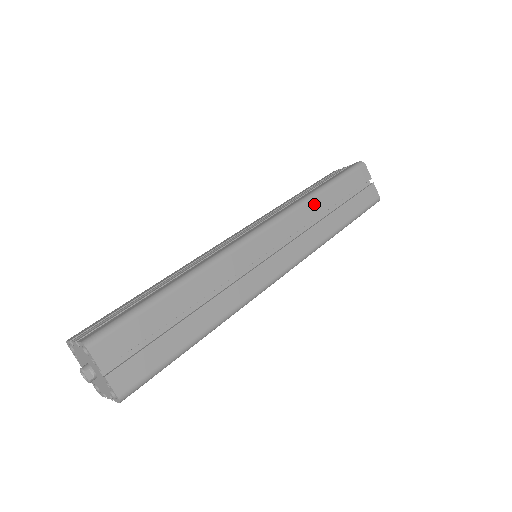
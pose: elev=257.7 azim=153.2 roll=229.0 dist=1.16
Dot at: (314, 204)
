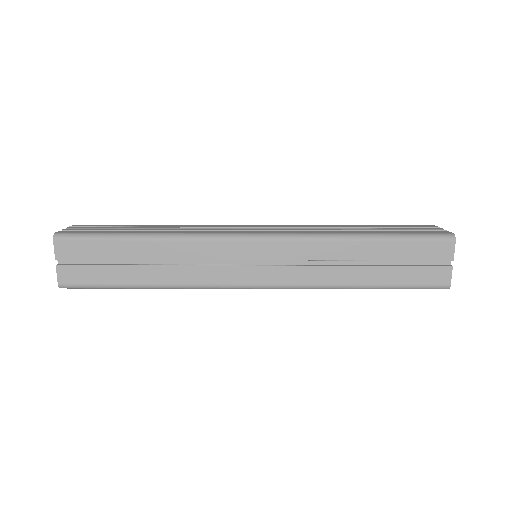
Dot at: (341, 246)
